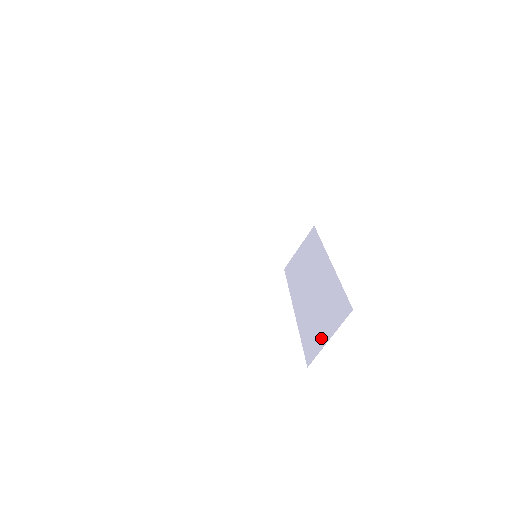
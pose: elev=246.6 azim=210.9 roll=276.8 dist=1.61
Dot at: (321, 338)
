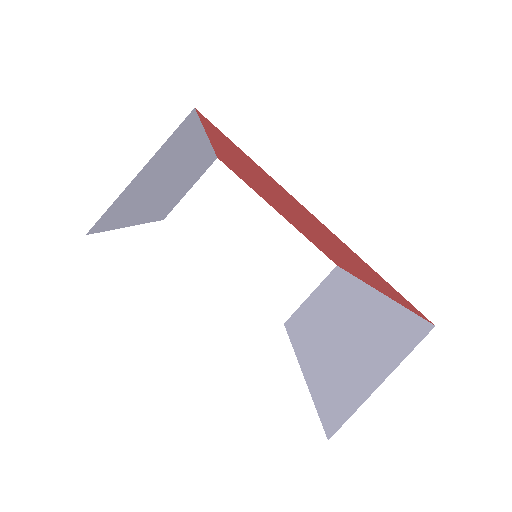
Dot at: (360, 386)
